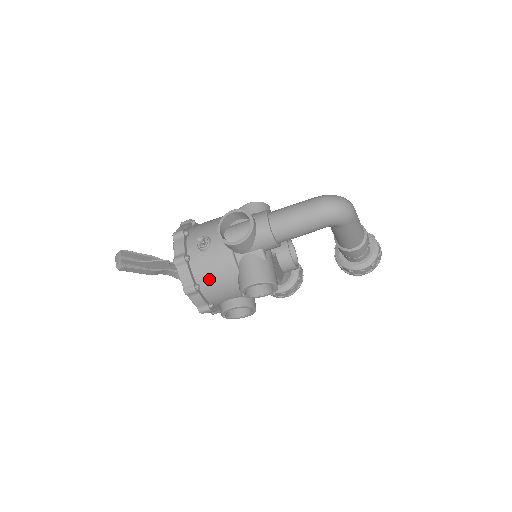
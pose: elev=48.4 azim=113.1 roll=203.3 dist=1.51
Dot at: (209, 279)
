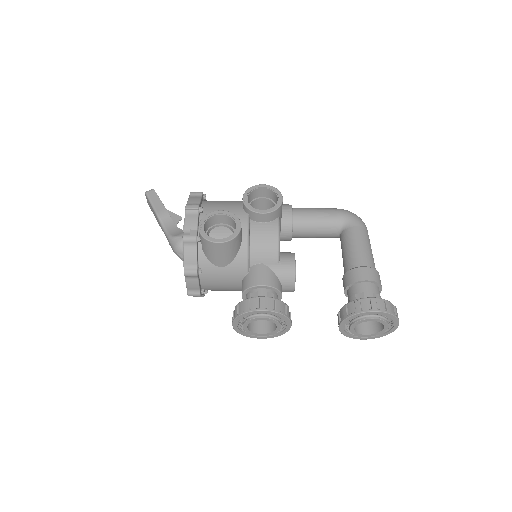
Dot at: occluded
